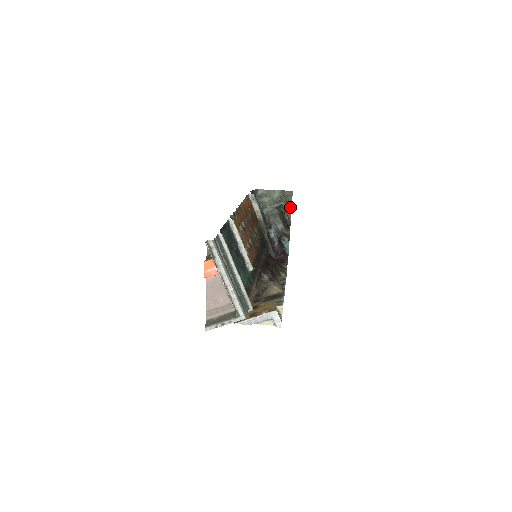
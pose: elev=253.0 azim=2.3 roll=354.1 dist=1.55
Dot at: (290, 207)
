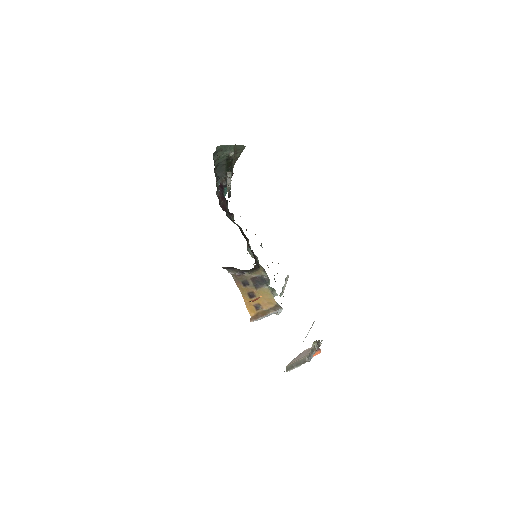
Dot at: (238, 157)
